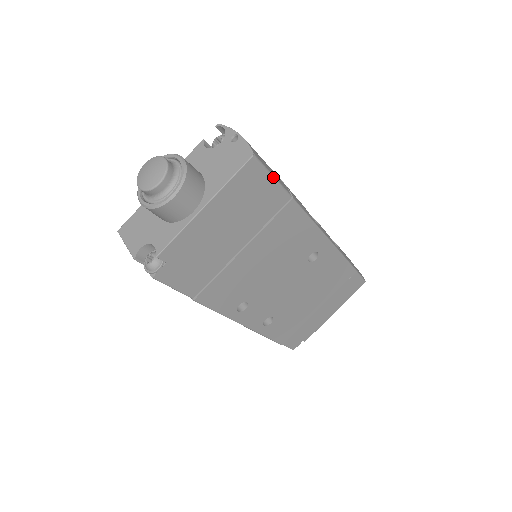
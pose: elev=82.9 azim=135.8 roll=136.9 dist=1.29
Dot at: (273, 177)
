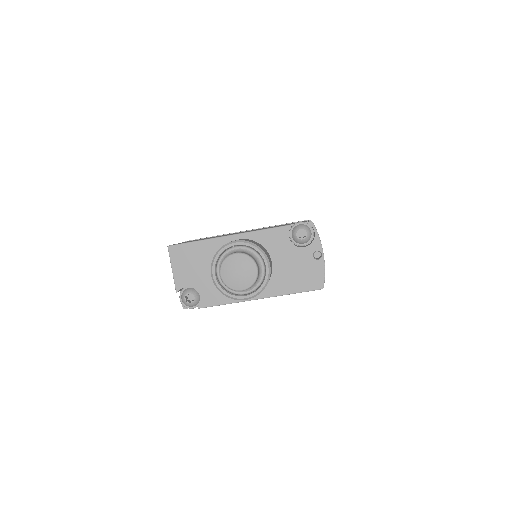
Dot at: occluded
